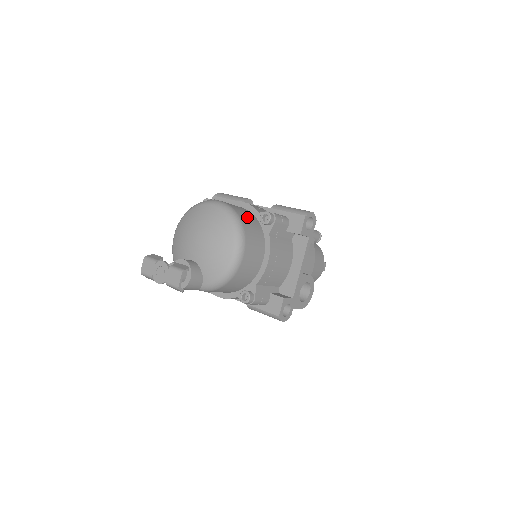
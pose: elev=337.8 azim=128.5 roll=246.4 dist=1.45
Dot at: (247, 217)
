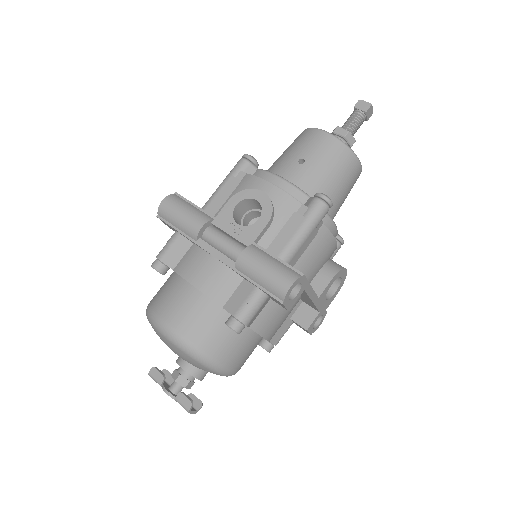
Dot at: (211, 332)
